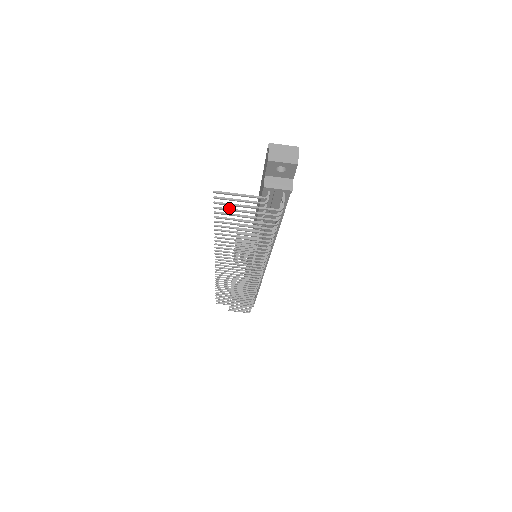
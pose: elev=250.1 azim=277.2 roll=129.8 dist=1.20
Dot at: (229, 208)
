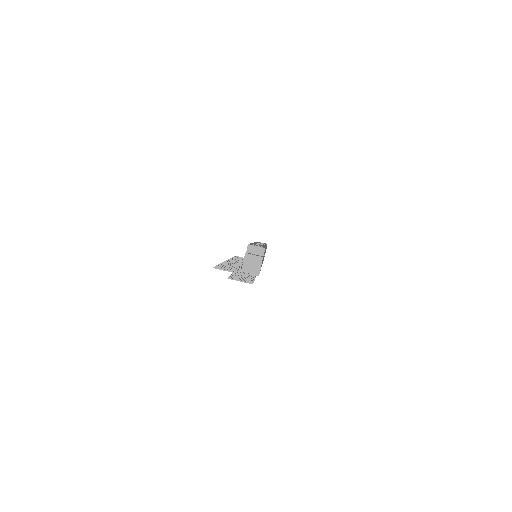
Dot at: occluded
